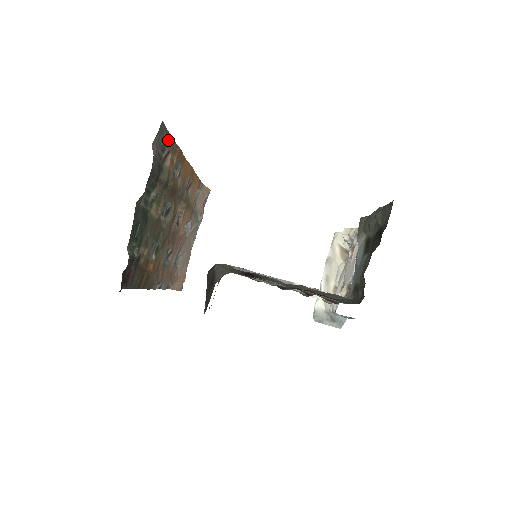
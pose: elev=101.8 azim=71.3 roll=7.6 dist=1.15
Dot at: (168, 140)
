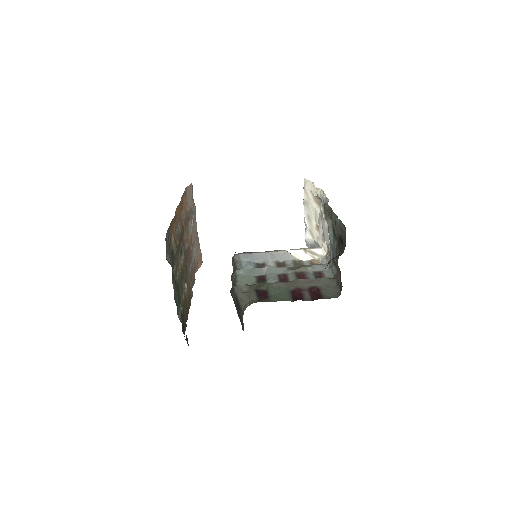
Dot at: (168, 232)
